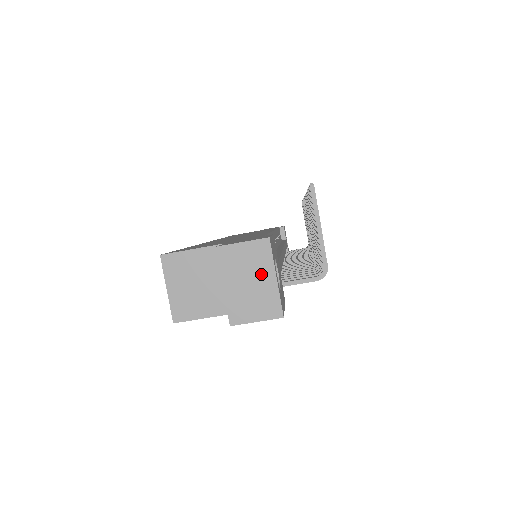
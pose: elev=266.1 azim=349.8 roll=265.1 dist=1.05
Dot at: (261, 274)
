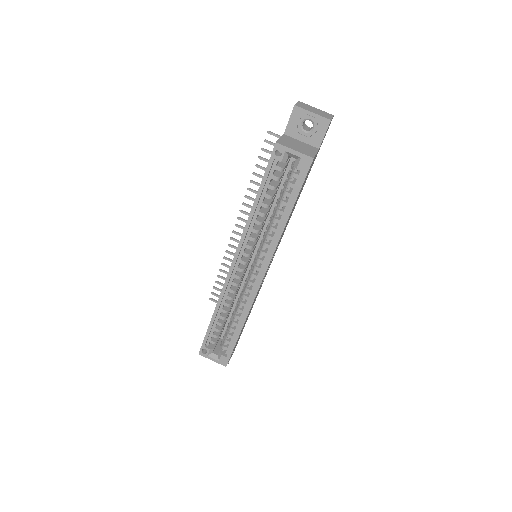
Dot at: (313, 108)
